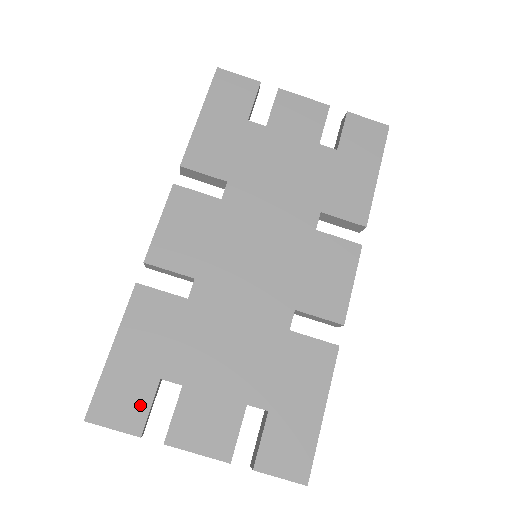
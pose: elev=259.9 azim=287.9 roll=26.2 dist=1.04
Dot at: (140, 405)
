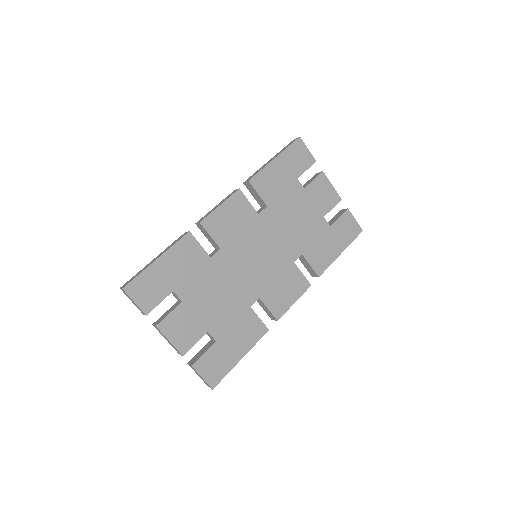
Dot at: (155, 298)
